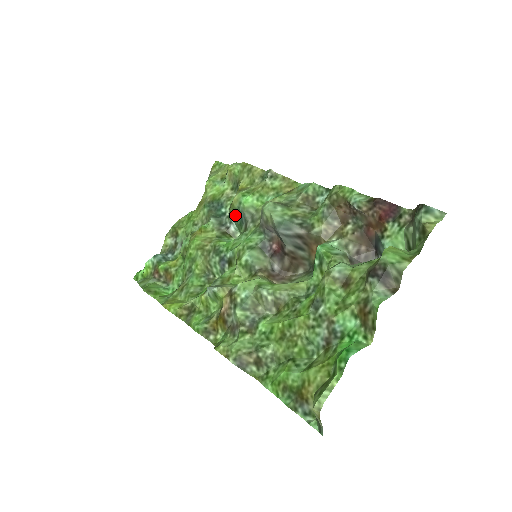
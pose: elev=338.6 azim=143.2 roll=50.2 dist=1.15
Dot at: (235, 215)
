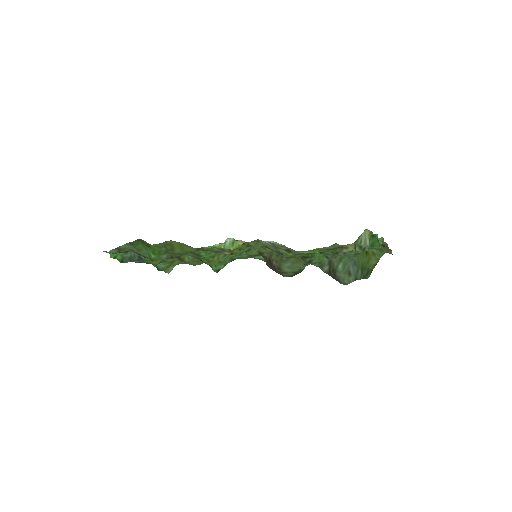
Dot at: occluded
